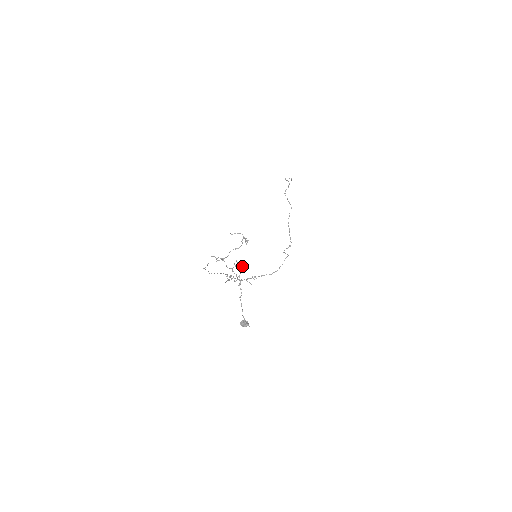
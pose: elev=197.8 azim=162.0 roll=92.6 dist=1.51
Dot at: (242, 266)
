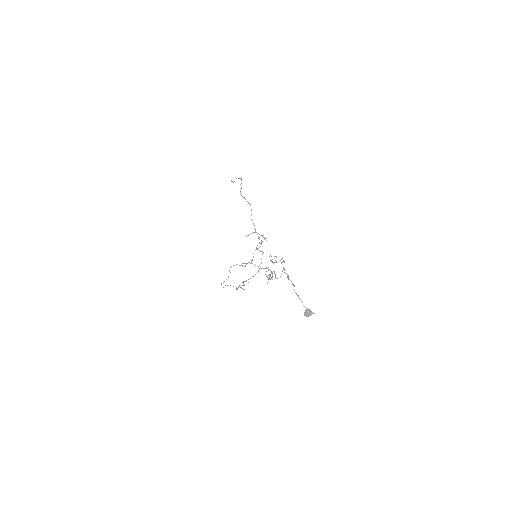
Dot at: occluded
